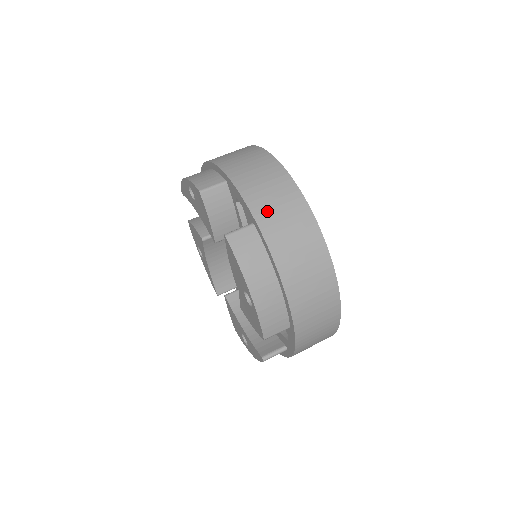
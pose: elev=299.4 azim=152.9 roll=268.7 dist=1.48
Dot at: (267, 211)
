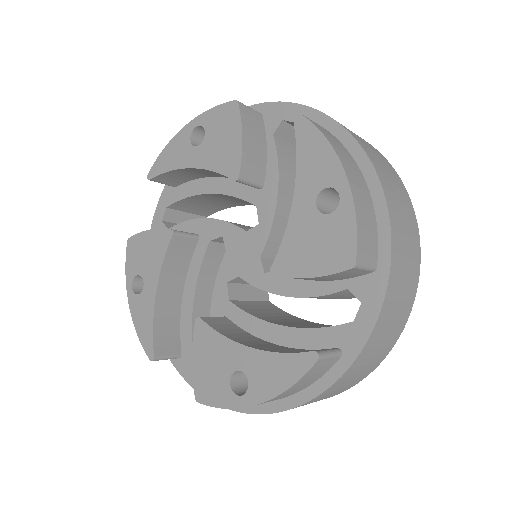
Dot at: occluded
